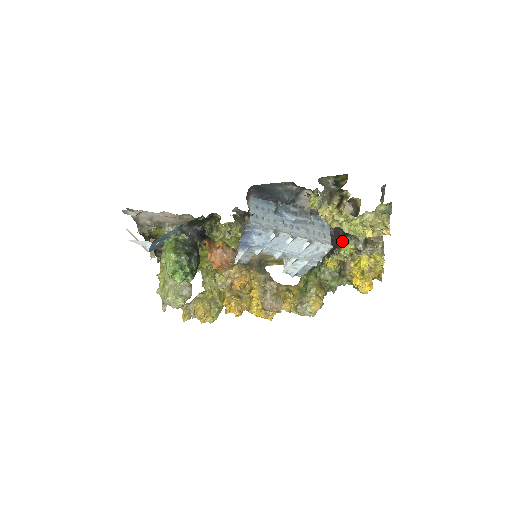
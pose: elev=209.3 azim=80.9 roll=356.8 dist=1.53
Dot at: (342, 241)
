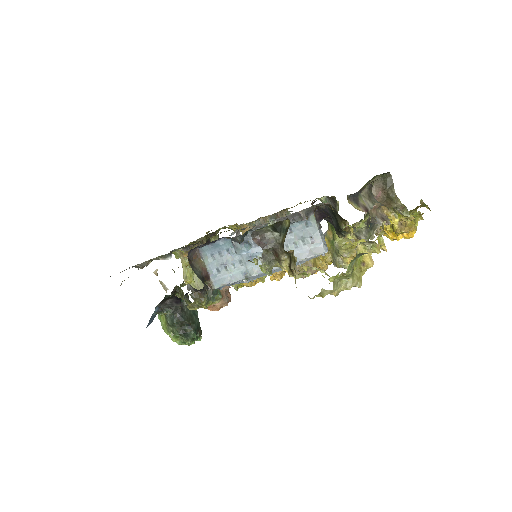
Dot at: (338, 235)
